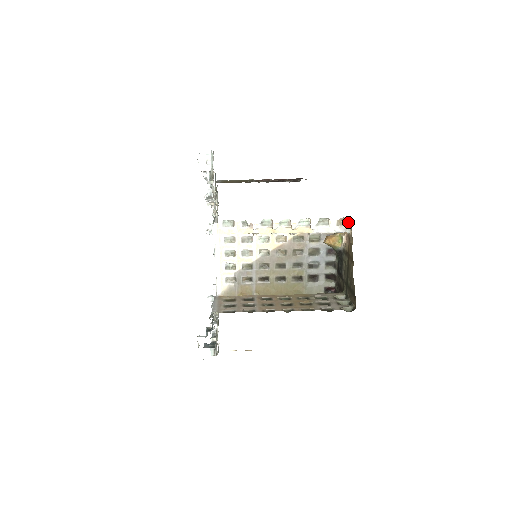
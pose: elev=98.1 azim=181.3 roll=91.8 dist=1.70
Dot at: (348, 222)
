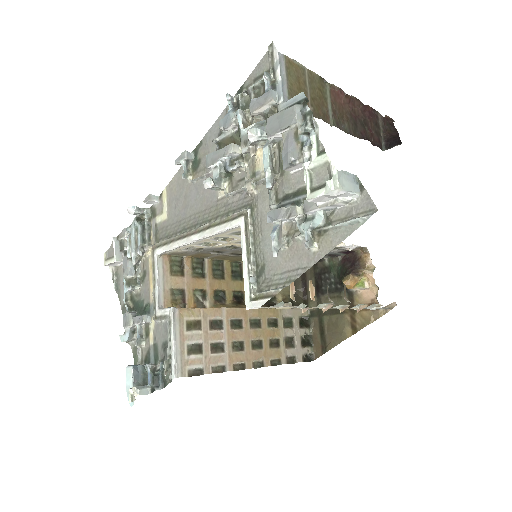
Dot at: (392, 307)
